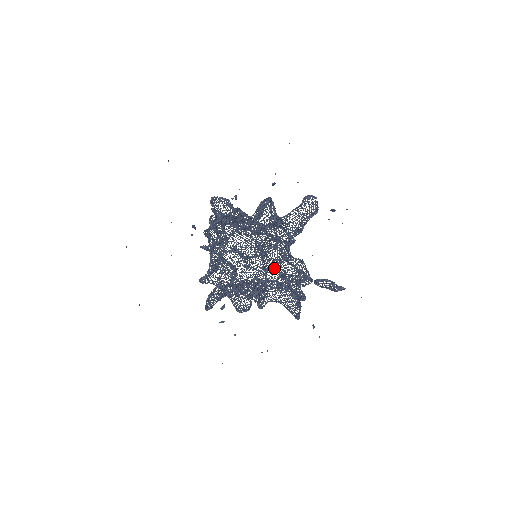
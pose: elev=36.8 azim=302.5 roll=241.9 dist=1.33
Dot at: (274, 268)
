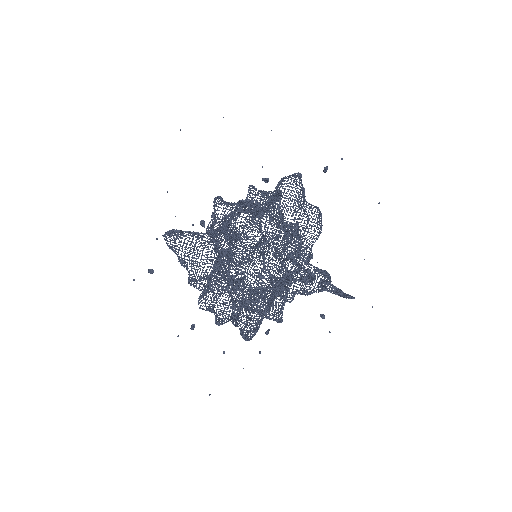
Dot at: occluded
